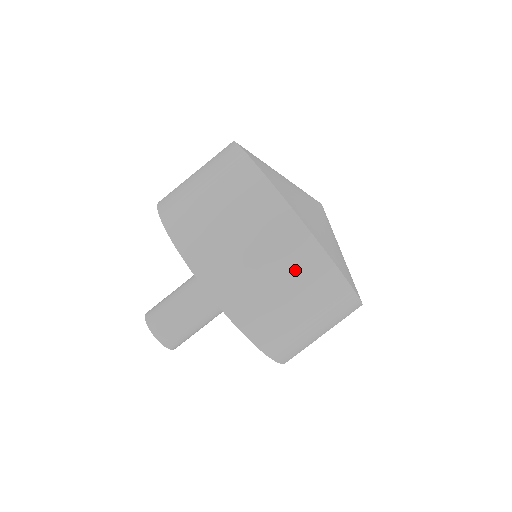
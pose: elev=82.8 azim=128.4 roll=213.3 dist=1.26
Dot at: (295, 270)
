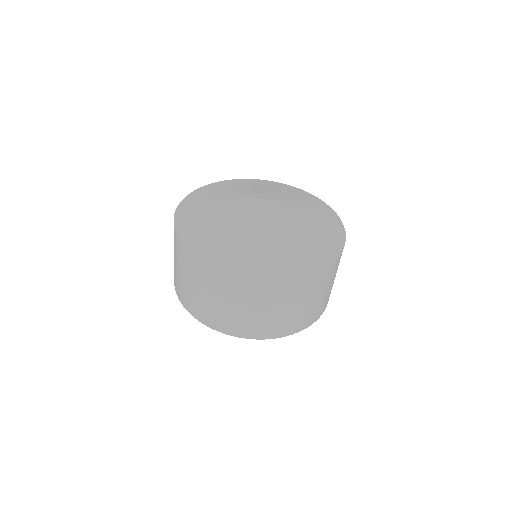
Dot at: (300, 294)
